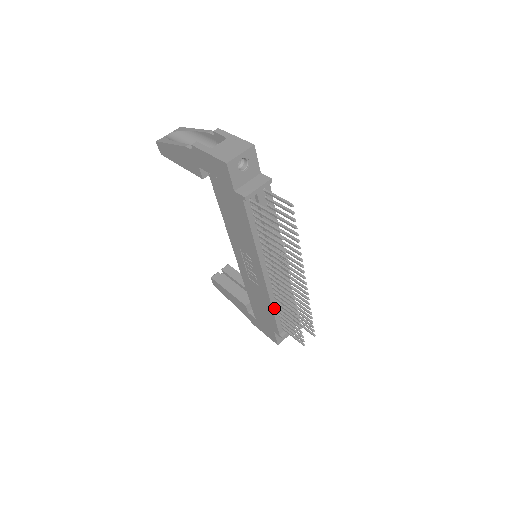
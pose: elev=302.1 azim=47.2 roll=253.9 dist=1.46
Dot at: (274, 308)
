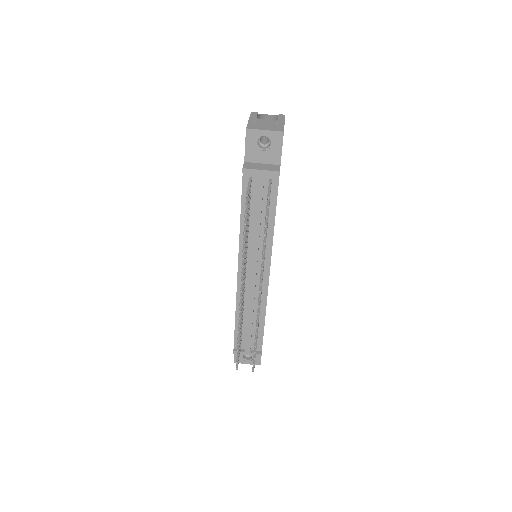
Dot at: (238, 313)
